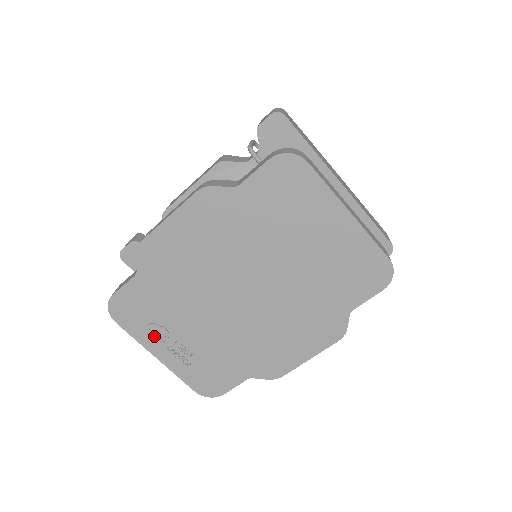
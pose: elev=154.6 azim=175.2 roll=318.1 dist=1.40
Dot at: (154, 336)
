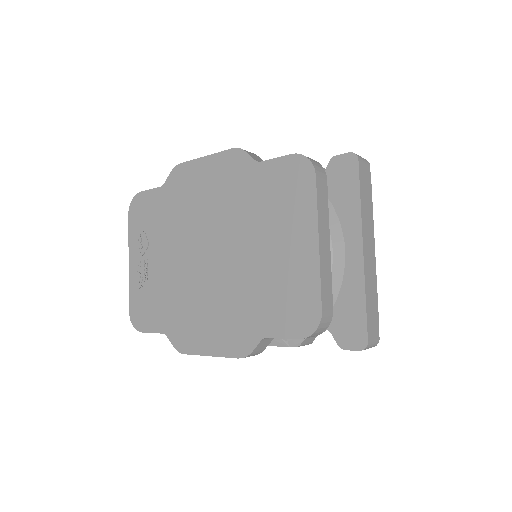
Dot at: (139, 244)
